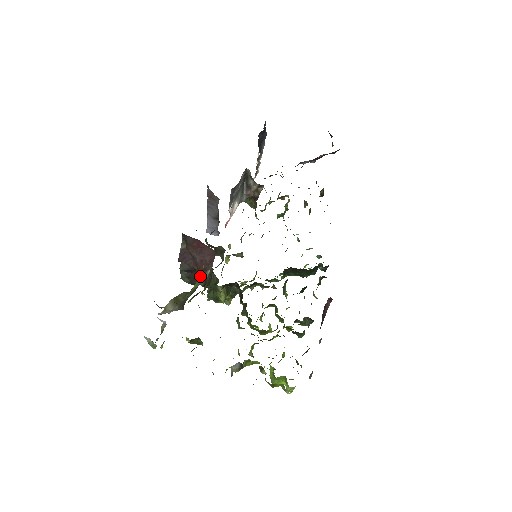
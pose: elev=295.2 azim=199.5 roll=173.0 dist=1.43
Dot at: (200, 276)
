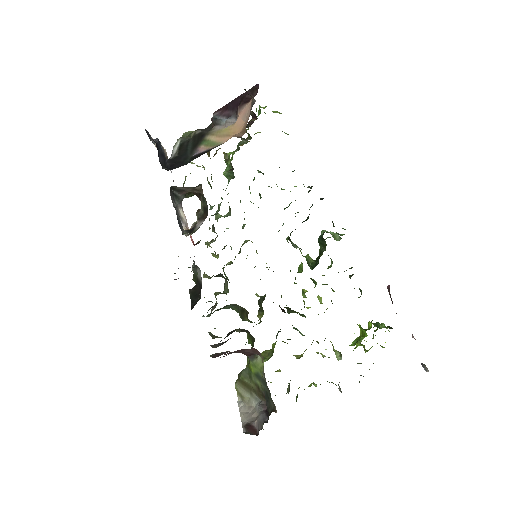
Dot at: (251, 360)
